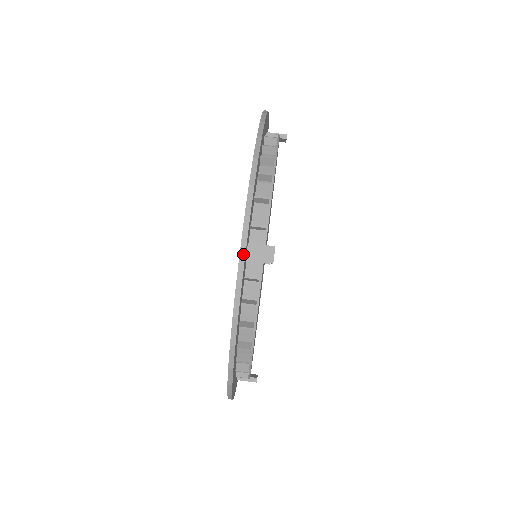
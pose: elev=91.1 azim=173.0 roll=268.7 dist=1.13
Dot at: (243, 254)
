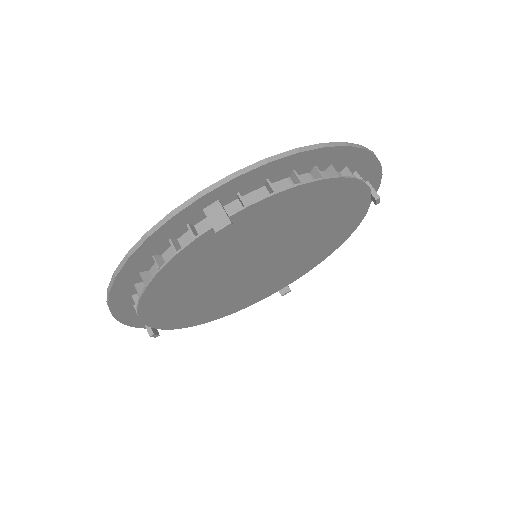
Dot at: (199, 196)
